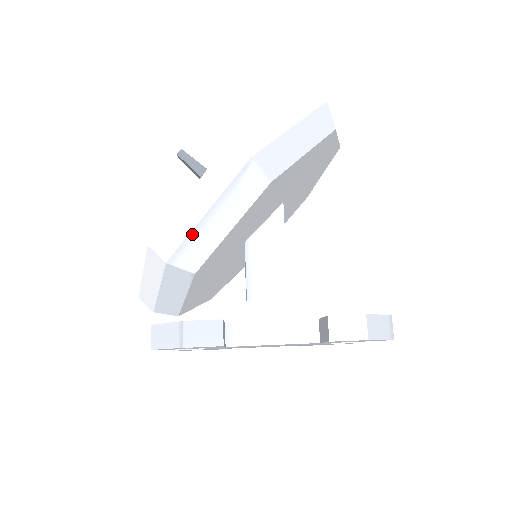
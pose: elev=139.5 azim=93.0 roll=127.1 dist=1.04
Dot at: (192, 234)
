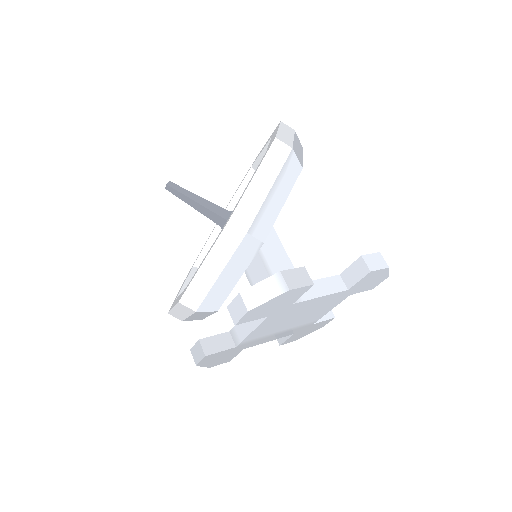
Dot at: (262, 207)
